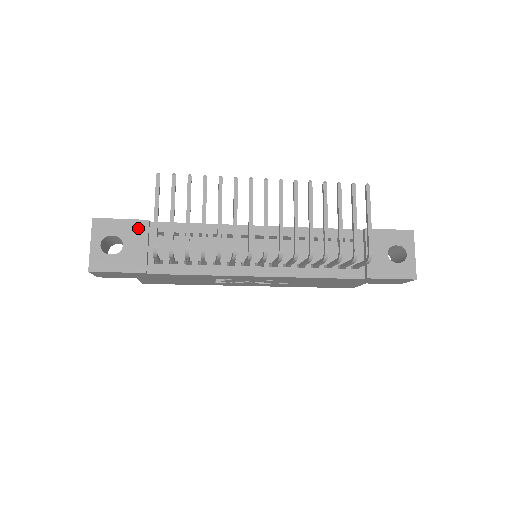
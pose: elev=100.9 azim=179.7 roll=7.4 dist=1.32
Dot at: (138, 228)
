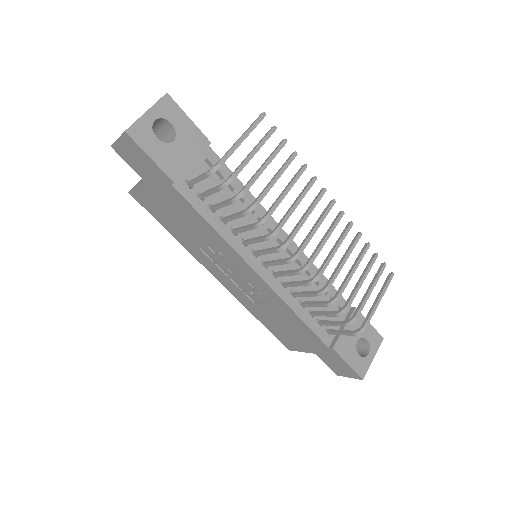
Dot at: (198, 140)
